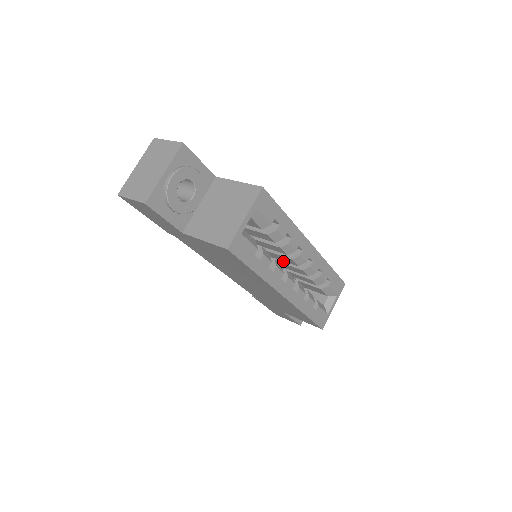
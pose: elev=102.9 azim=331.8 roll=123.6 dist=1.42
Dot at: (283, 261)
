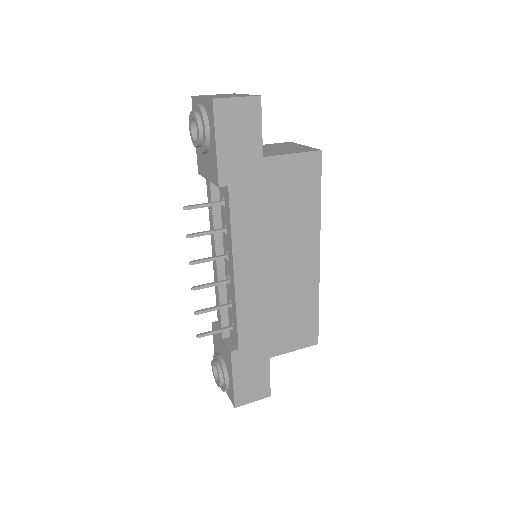
Dot at: occluded
